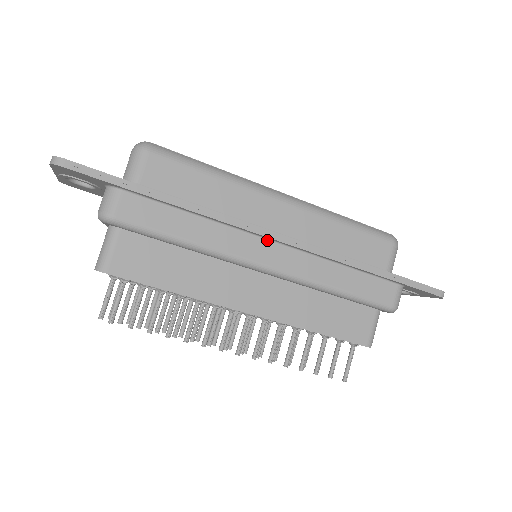
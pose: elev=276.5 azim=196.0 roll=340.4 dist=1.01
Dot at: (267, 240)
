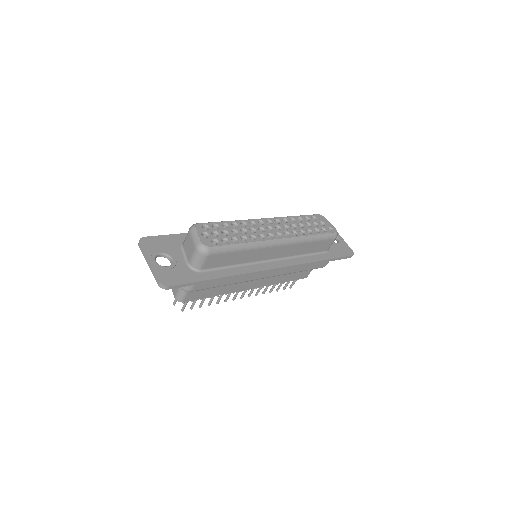
Dot at: occluded
